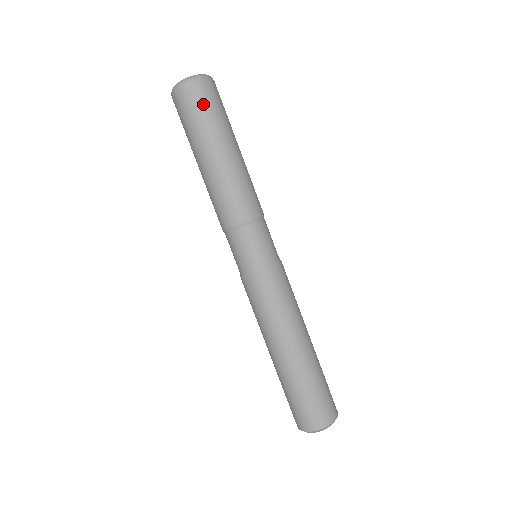
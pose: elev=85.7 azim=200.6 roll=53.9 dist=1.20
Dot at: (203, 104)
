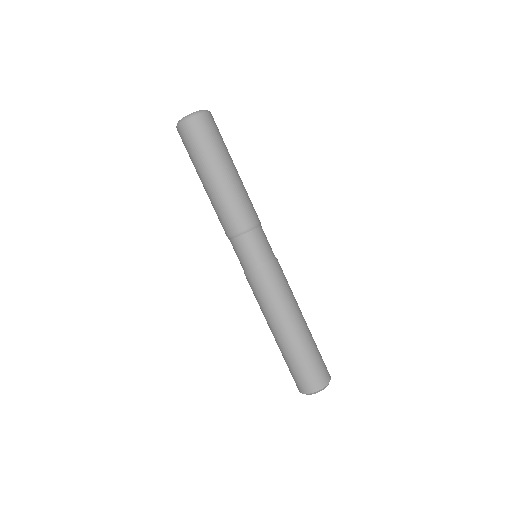
Dot at: (191, 143)
